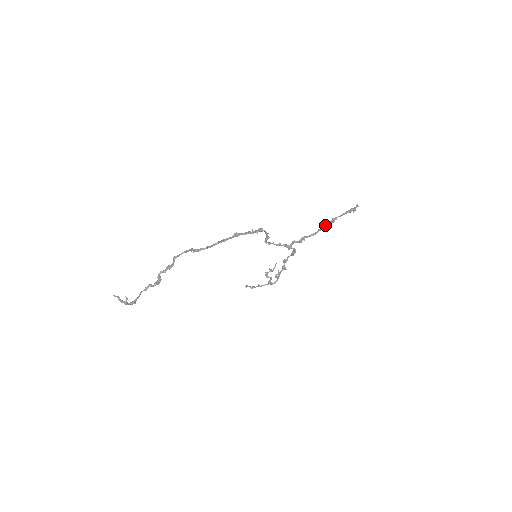
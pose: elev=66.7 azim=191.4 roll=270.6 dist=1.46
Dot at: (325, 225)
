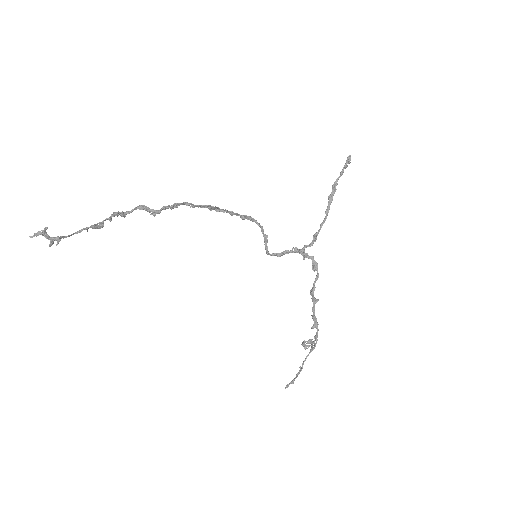
Dot at: (329, 199)
